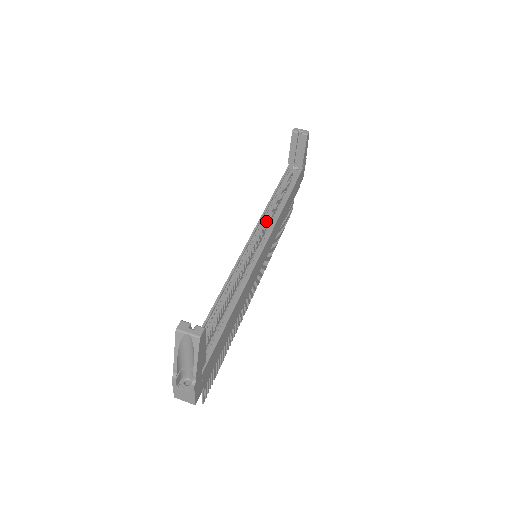
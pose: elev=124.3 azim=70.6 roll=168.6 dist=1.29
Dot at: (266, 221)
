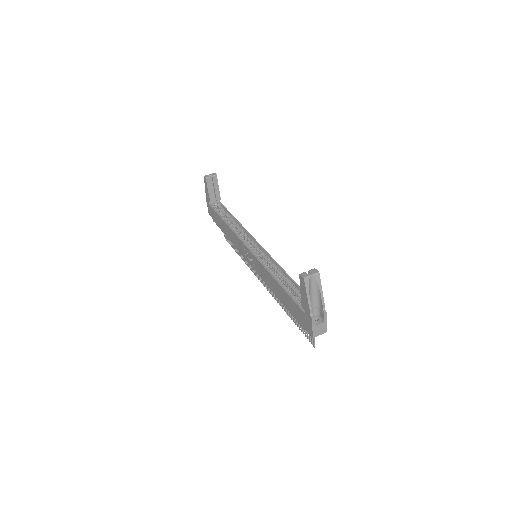
Dot at: (240, 235)
